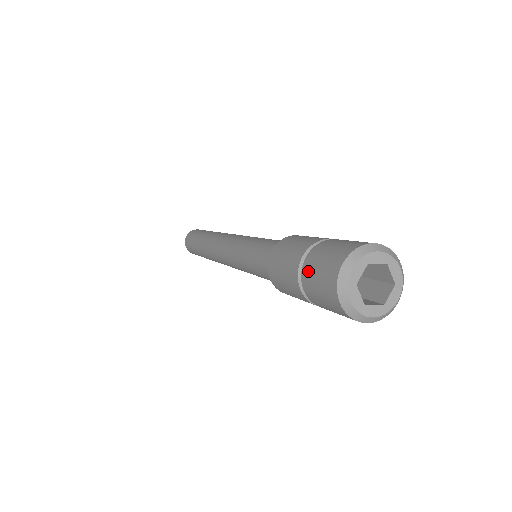
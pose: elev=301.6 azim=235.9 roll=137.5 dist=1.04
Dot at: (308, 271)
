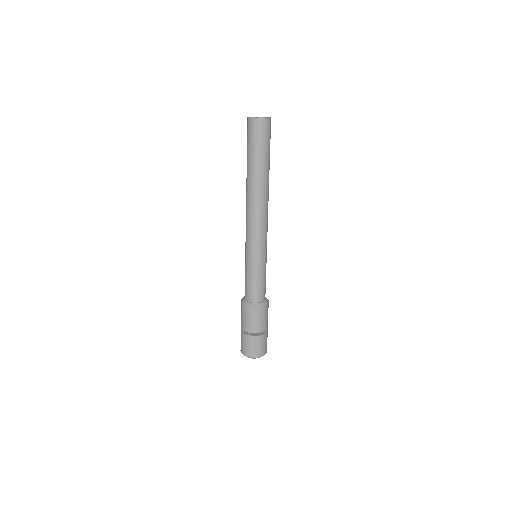
Dot at: (243, 338)
